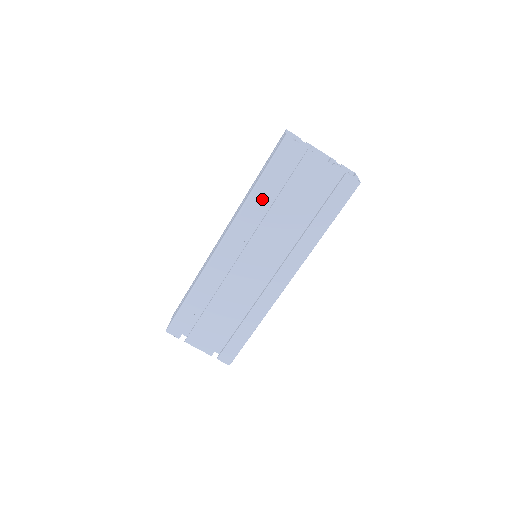
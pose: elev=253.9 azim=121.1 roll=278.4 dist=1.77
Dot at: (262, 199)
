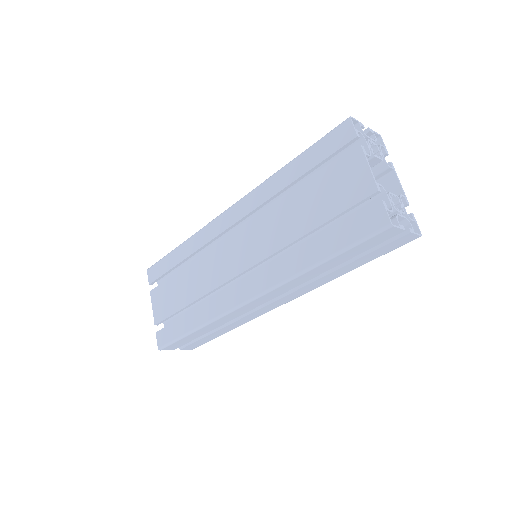
Dot at: (286, 181)
